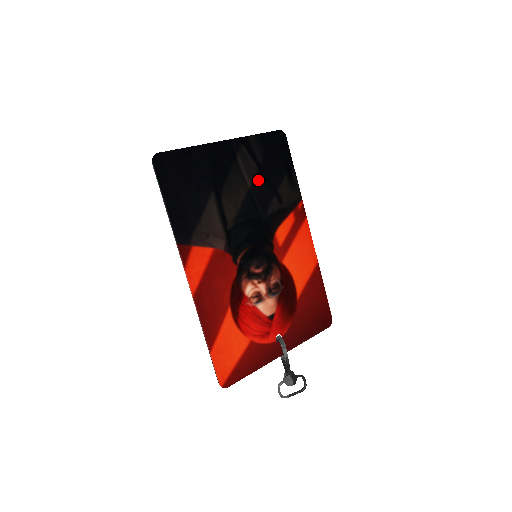
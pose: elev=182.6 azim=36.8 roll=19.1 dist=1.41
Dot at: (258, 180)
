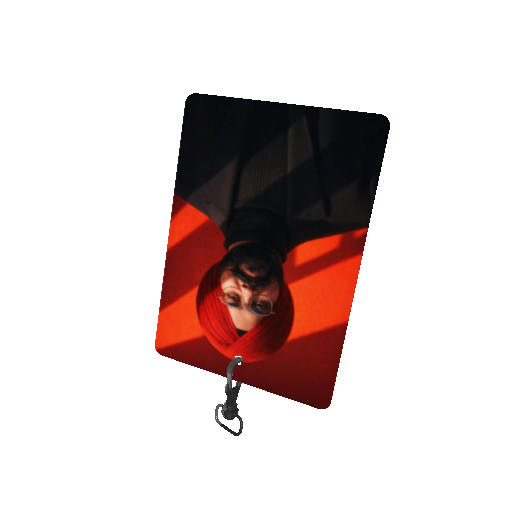
Dot at: (306, 170)
